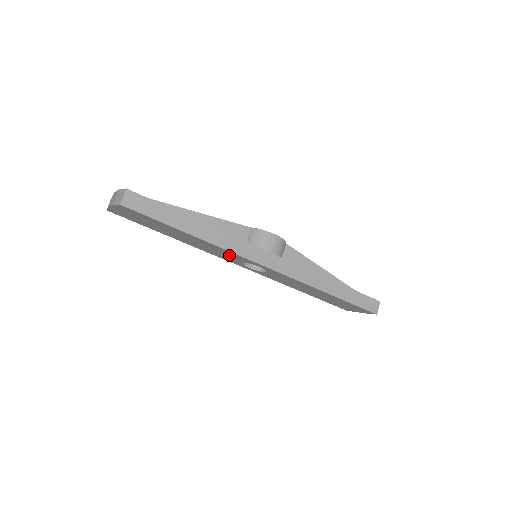
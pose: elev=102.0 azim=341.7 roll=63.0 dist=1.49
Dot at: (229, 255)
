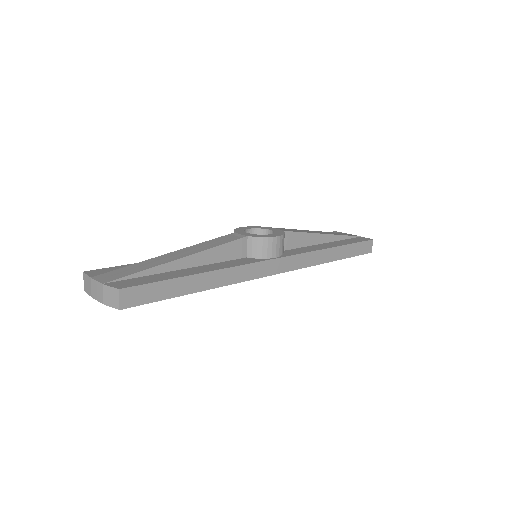
Dot at: occluded
